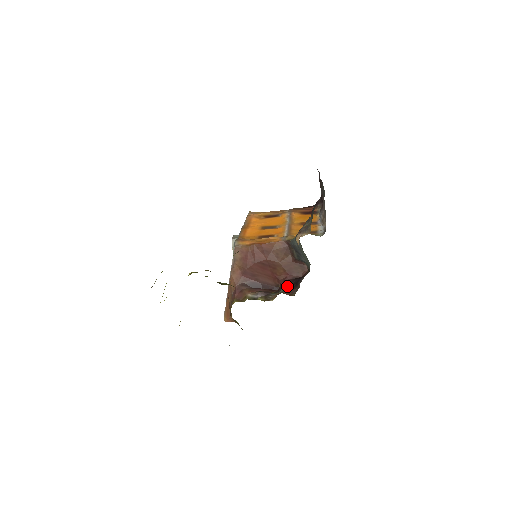
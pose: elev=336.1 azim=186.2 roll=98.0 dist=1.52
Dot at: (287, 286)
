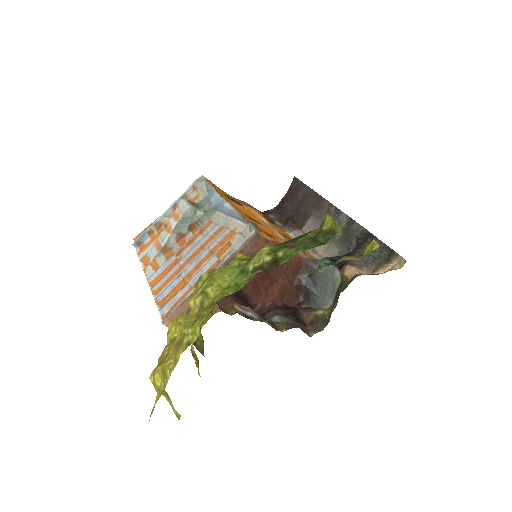
Dot at: (281, 314)
